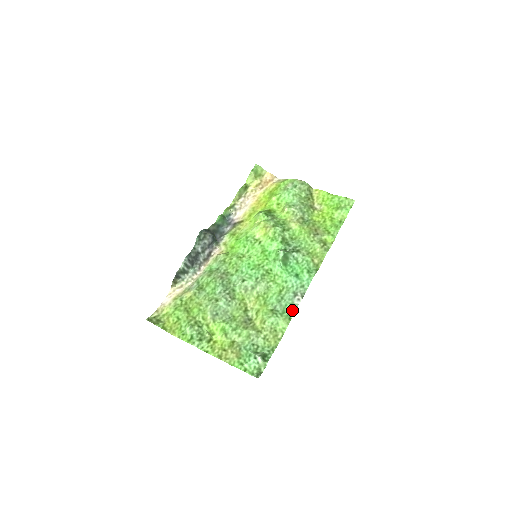
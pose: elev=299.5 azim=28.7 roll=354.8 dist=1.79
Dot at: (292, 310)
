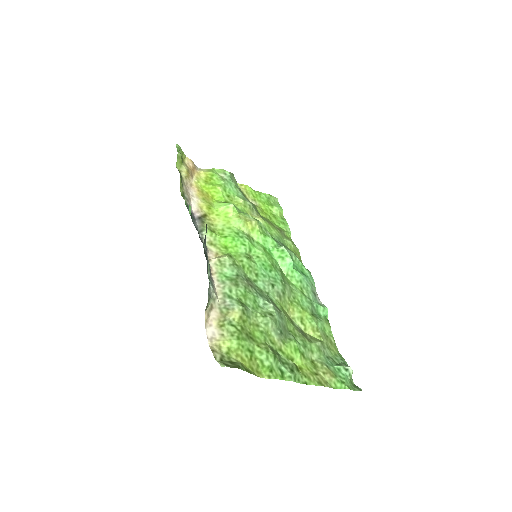
Dot at: (325, 310)
